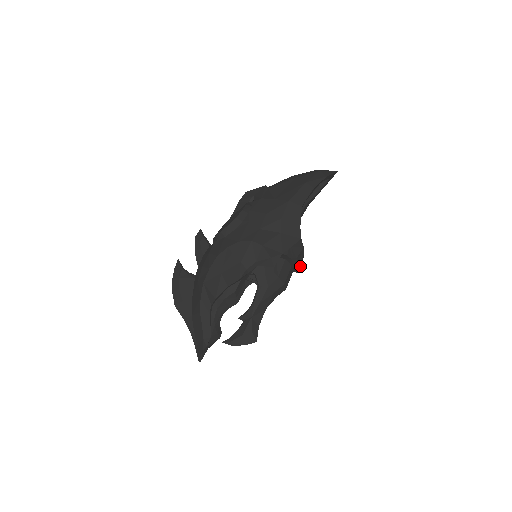
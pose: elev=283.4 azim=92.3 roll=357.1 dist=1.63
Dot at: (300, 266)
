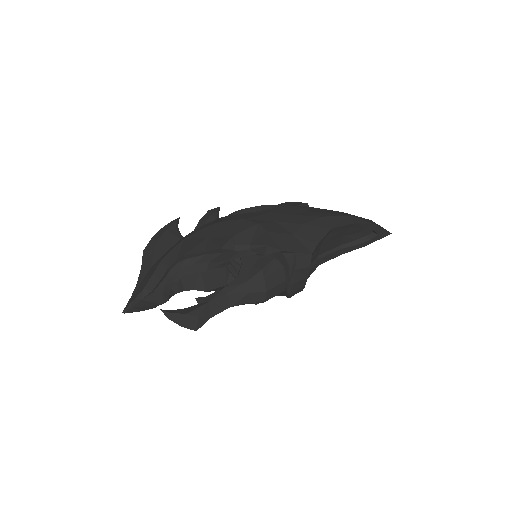
Dot at: (295, 288)
